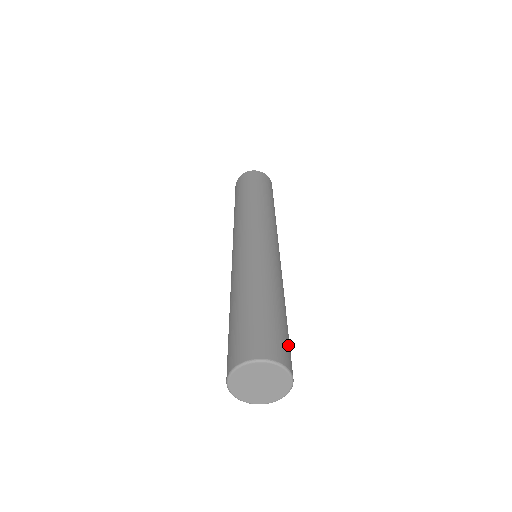
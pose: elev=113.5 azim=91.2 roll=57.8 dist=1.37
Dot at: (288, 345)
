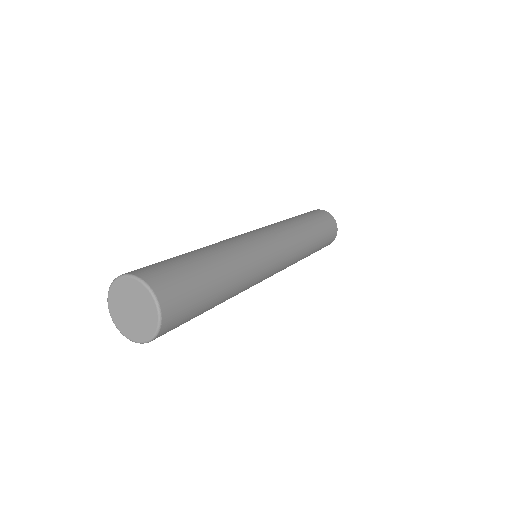
Dot at: (184, 287)
